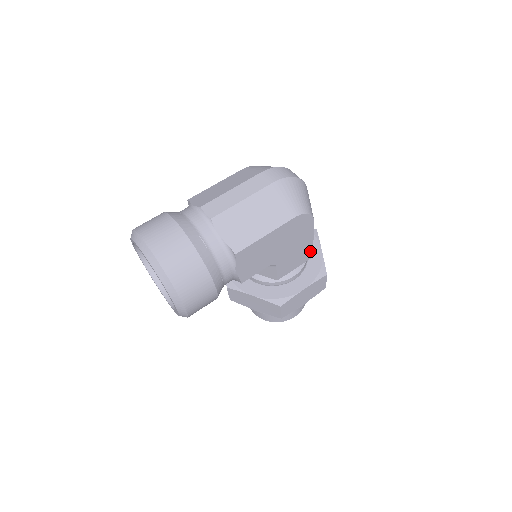
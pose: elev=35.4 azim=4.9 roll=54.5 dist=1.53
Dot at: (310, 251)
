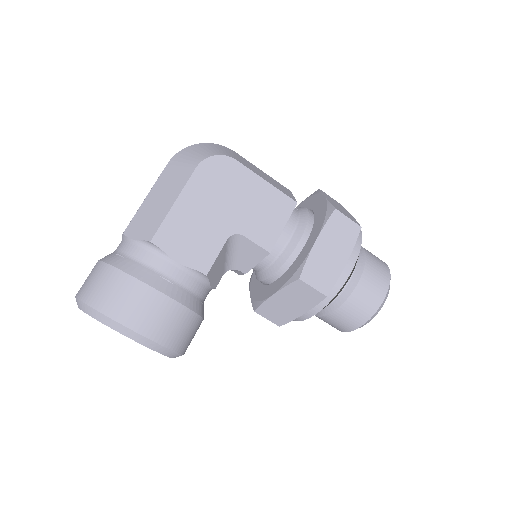
Dot at: (282, 198)
